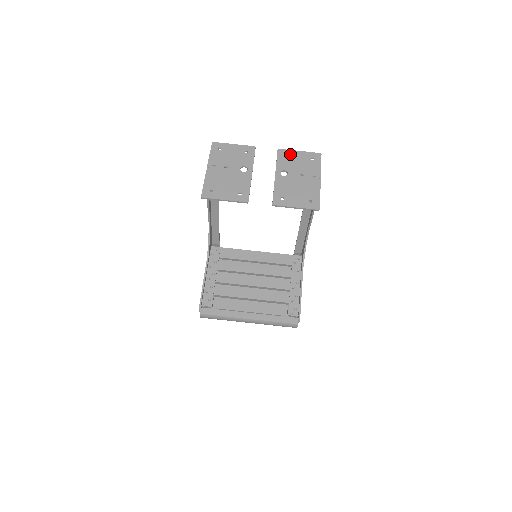
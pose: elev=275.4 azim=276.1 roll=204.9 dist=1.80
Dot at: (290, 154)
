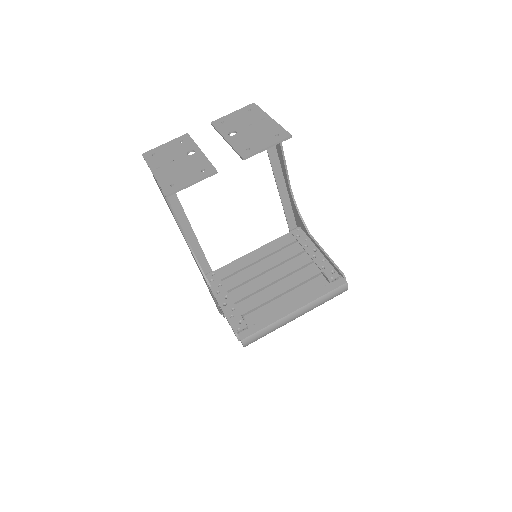
Dot at: (225, 119)
